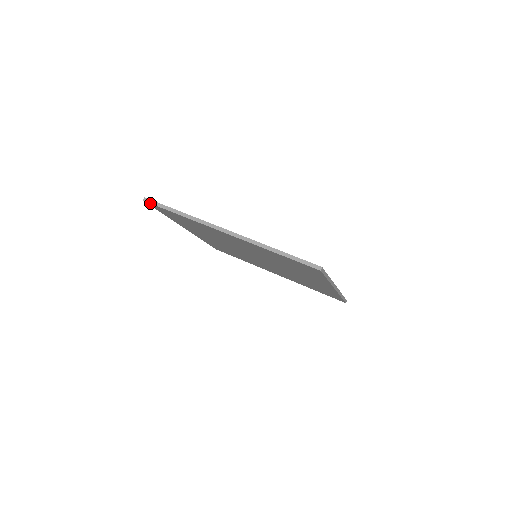
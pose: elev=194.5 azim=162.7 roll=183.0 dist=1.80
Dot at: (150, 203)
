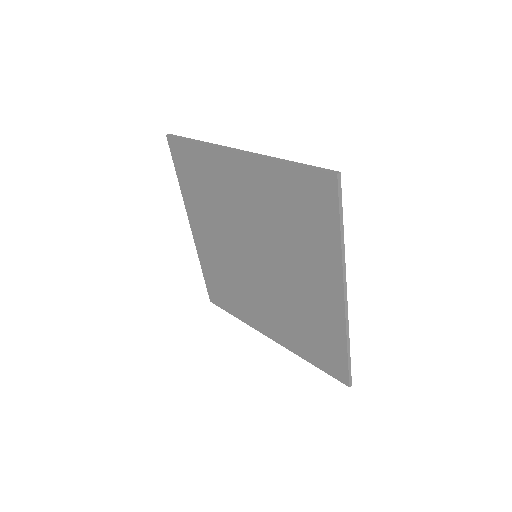
Dot at: (172, 136)
